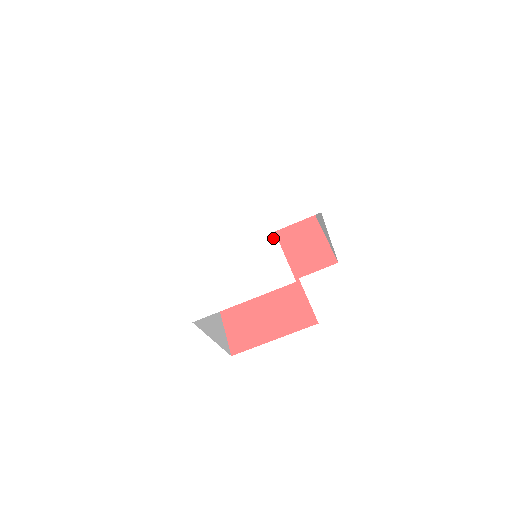
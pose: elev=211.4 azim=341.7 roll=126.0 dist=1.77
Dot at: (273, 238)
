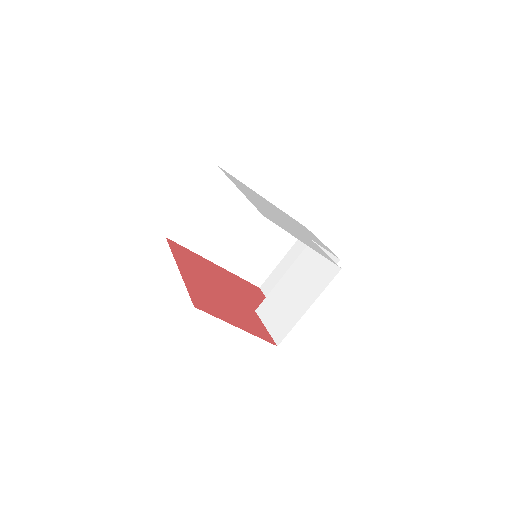
Dot at: occluded
